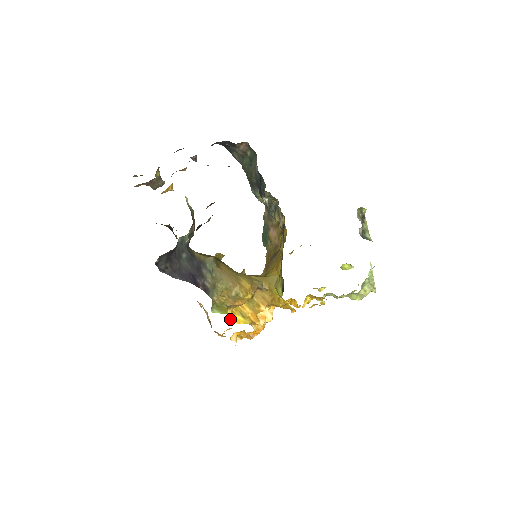
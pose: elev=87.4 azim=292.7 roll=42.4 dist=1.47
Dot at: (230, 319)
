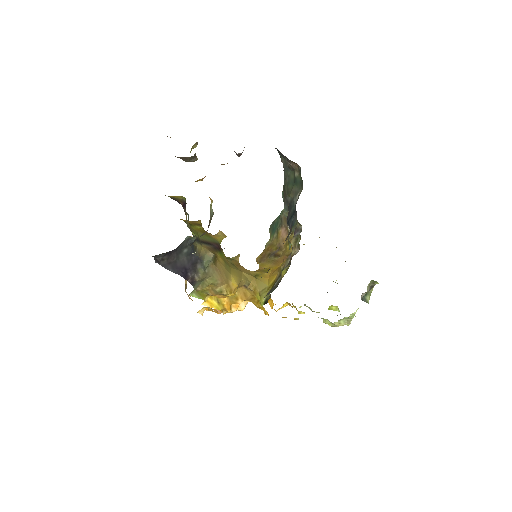
Dot at: occluded
